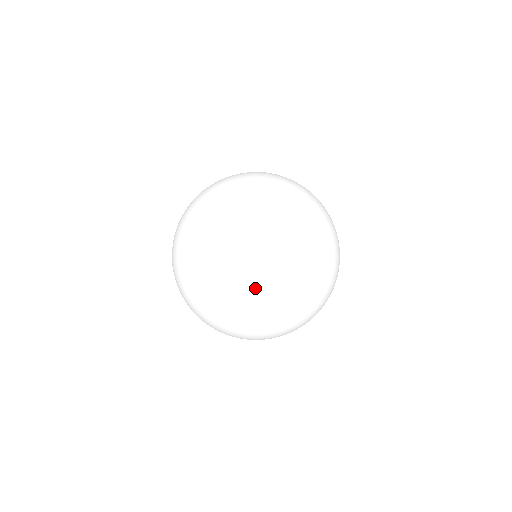
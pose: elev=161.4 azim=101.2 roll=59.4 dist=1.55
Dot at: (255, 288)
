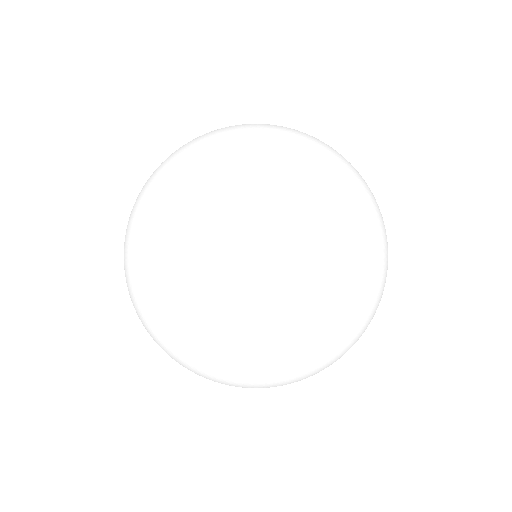
Dot at: (143, 270)
